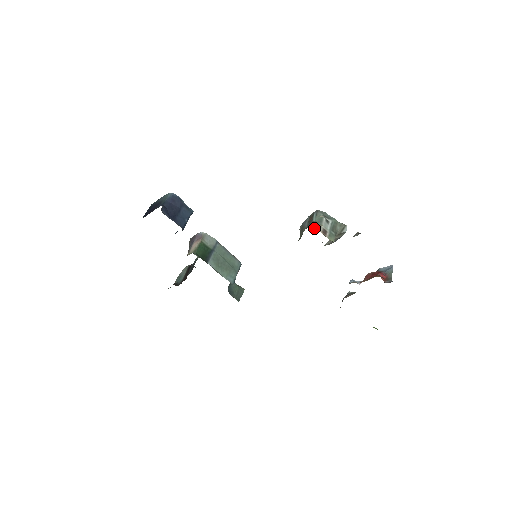
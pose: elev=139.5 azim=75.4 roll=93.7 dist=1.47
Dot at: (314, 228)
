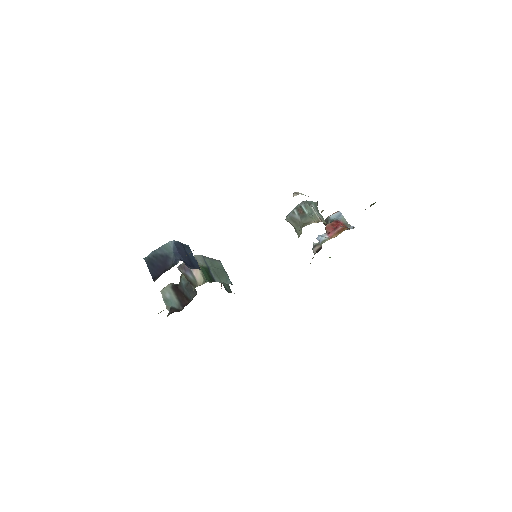
Dot at: (316, 221)
